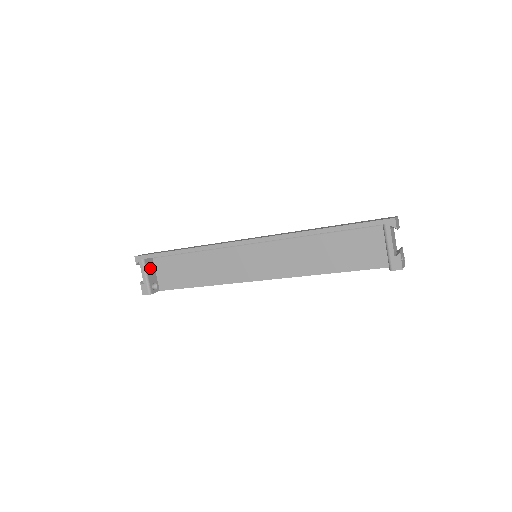
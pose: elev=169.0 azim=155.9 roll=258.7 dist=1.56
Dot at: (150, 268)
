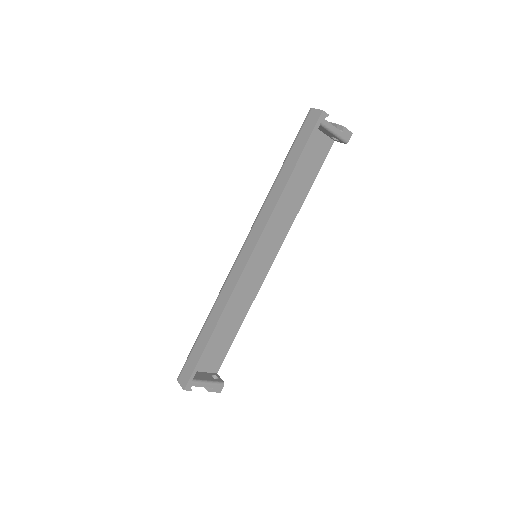
Dot at: (198, 376)
